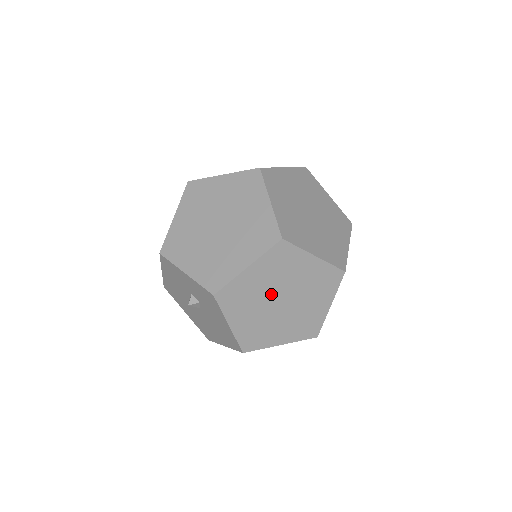
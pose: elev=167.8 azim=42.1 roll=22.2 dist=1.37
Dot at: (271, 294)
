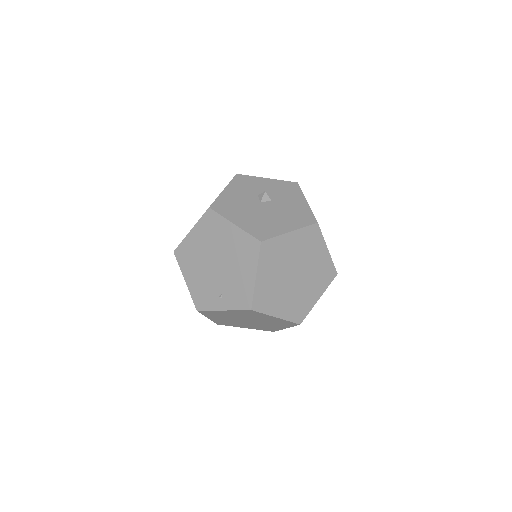
Dot at: occluded
